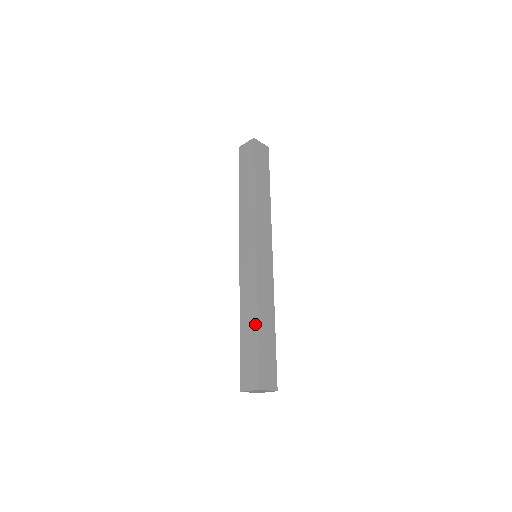
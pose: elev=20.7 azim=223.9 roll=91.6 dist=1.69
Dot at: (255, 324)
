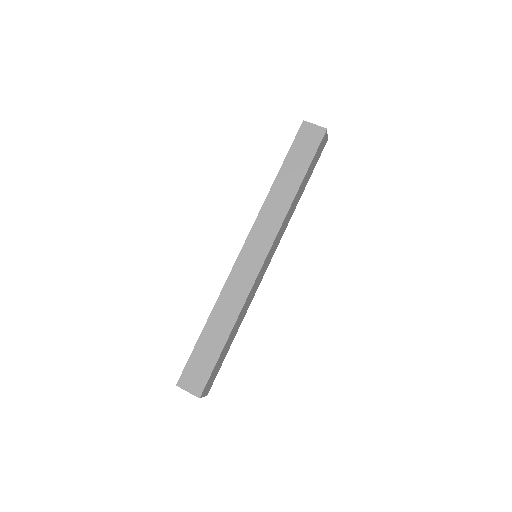
Dot at: (226, 334)
